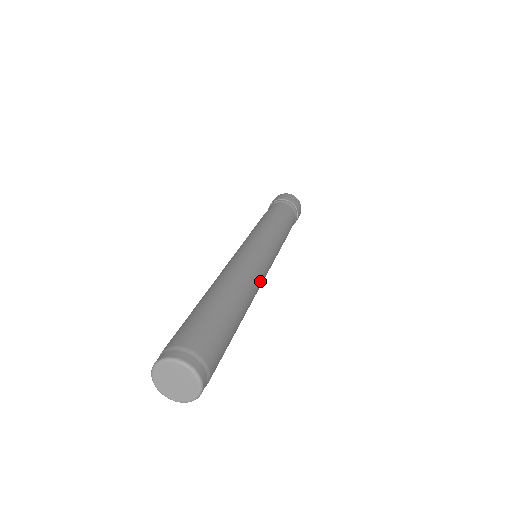
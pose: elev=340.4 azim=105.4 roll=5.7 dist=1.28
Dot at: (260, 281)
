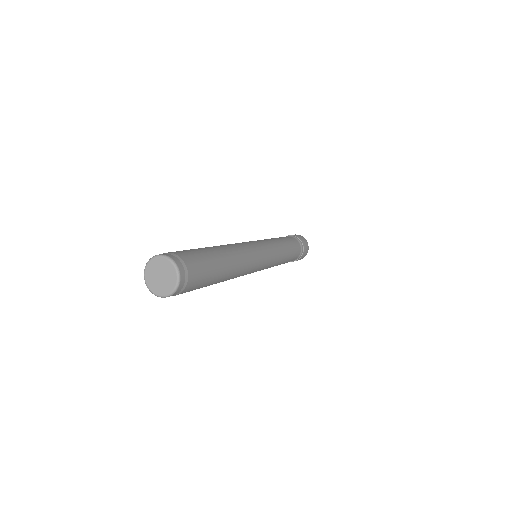
Dot at: (252, 261)
